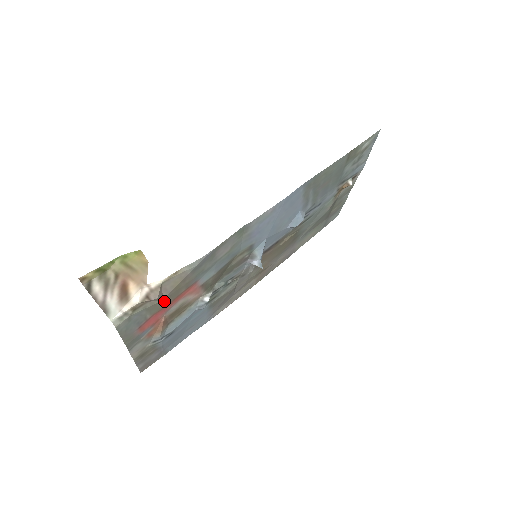
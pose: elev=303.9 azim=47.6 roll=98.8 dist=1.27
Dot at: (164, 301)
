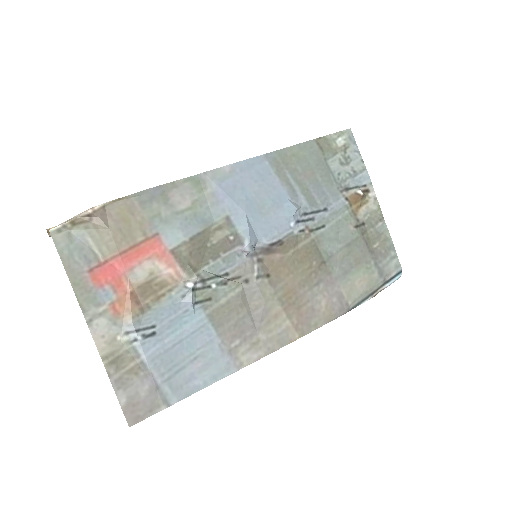
Dot at: (114, 236)
